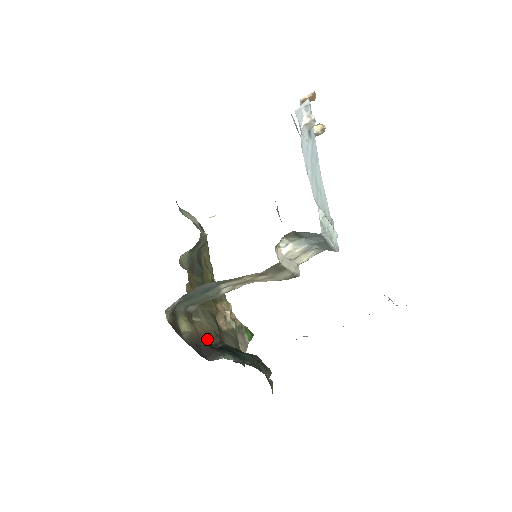
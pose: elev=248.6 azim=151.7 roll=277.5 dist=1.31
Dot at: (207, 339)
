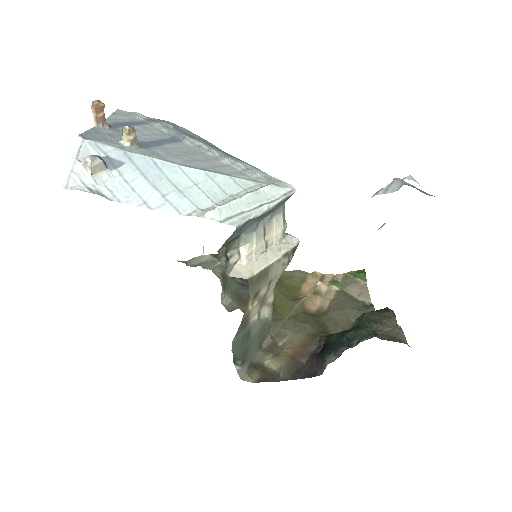
Dot at: (305, 352)
